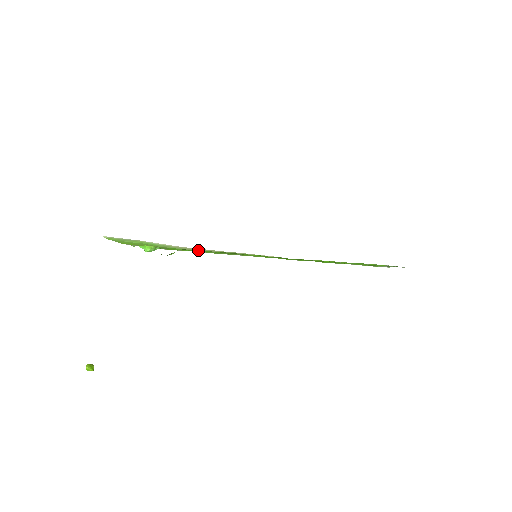
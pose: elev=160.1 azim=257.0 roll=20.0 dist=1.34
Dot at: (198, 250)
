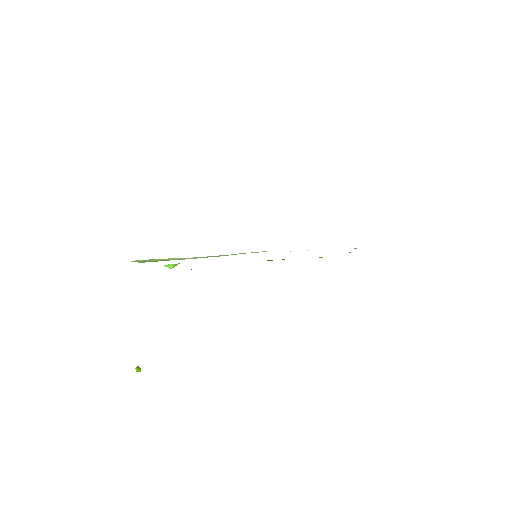
Dot at: occluded
